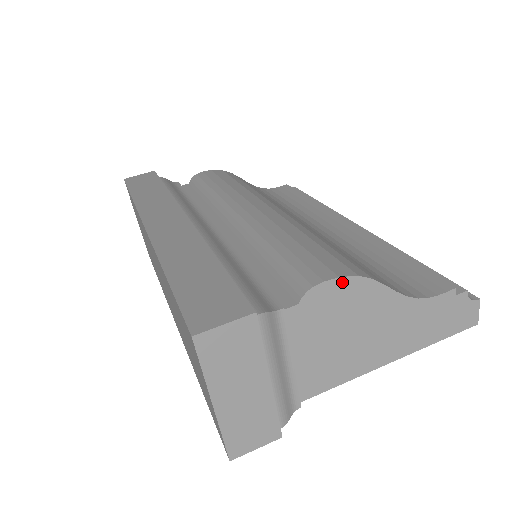
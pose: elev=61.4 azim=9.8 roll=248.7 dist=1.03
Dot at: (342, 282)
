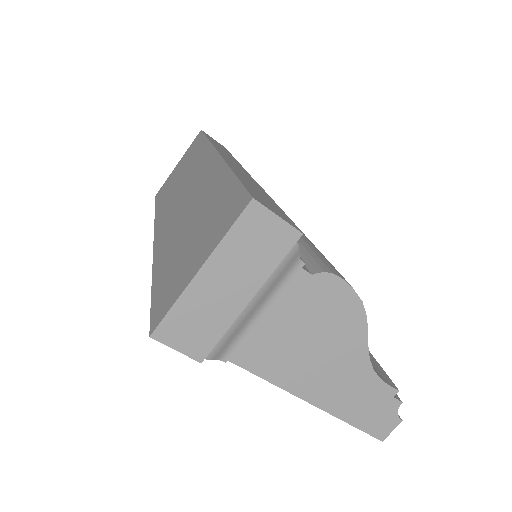
Dot at: (350, 293)
